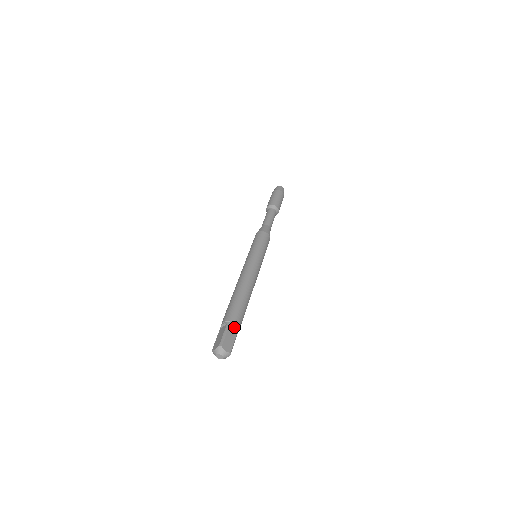
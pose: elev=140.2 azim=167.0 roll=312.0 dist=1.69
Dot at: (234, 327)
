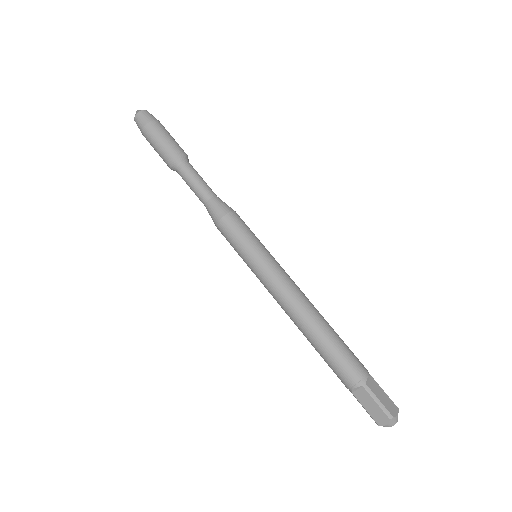
Dot at: (368, 379)
